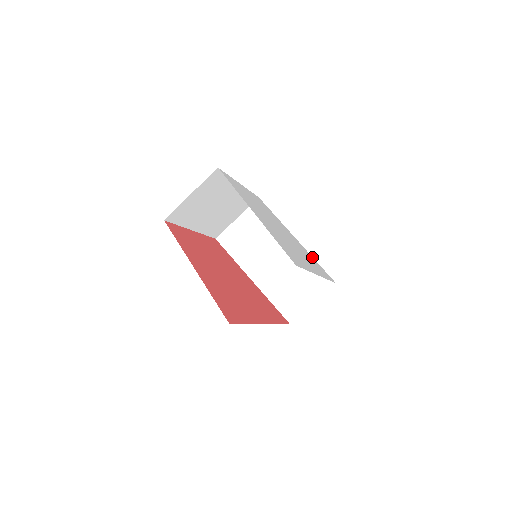
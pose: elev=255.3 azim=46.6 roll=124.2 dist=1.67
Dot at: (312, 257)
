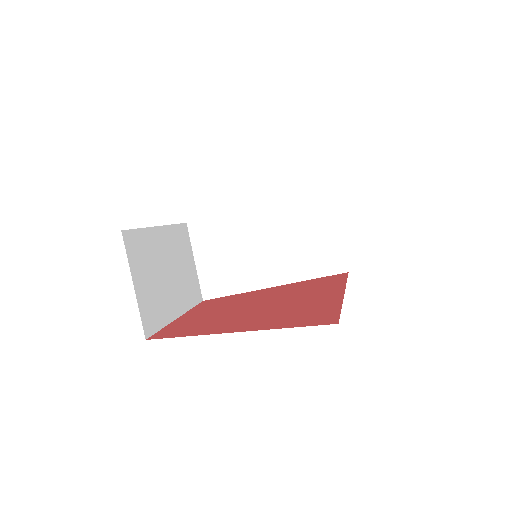
Dot at: (289, 202)
